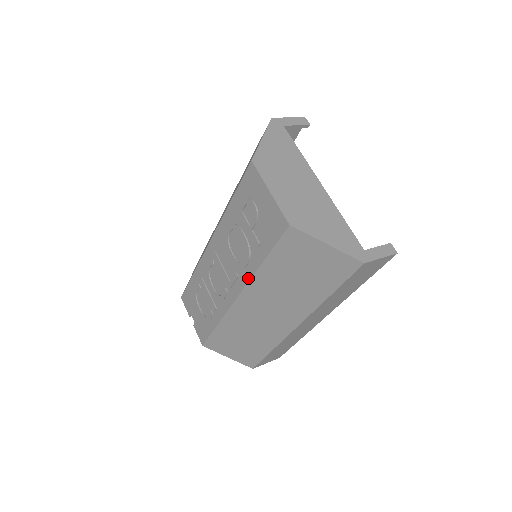
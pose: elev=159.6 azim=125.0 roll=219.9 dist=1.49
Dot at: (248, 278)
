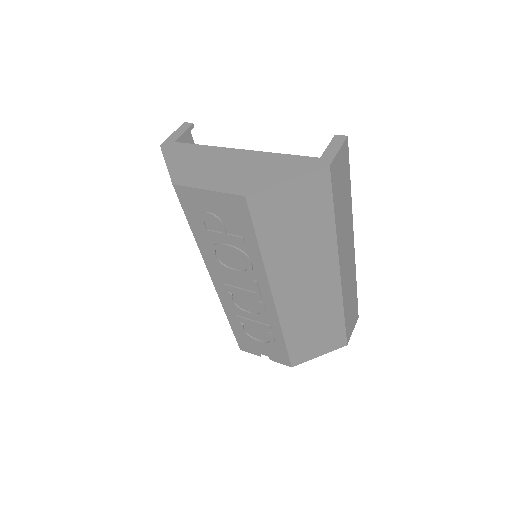
Dot at: (263, 274)
